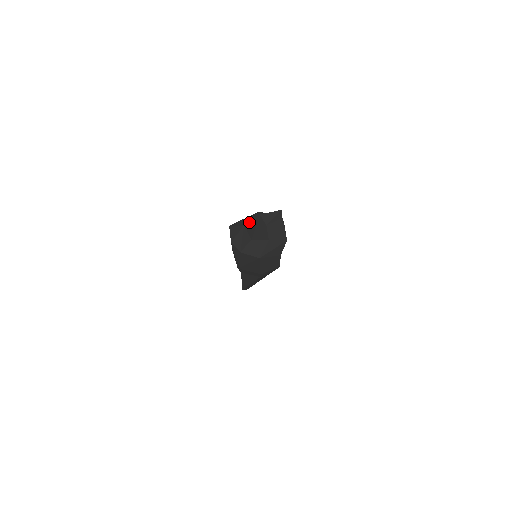
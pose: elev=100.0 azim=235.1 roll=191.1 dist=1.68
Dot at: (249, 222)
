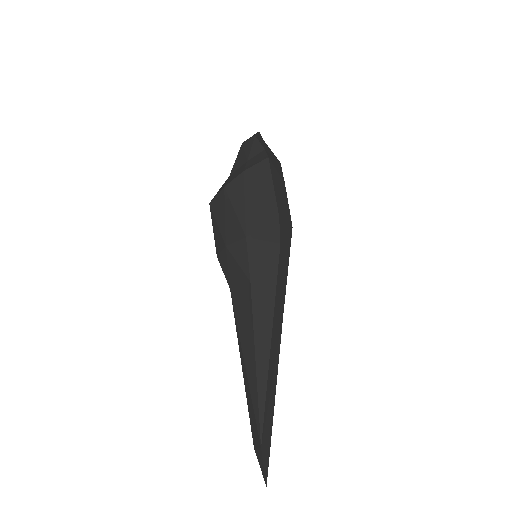
Dot at: (234, 164)
